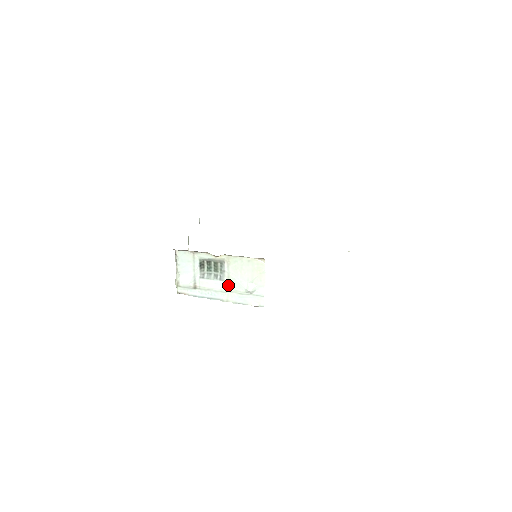
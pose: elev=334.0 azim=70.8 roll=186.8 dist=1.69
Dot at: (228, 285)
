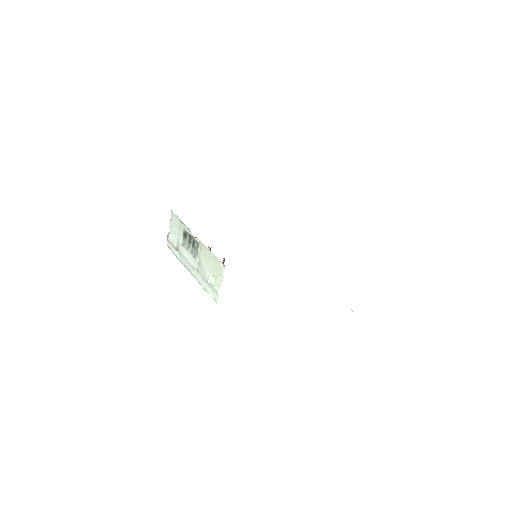
Dot at: (198, 265)
